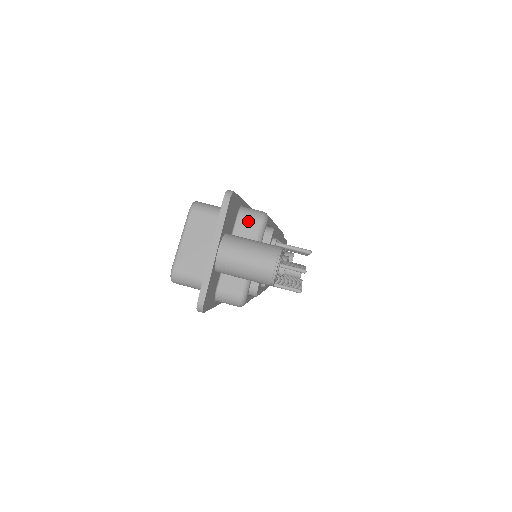
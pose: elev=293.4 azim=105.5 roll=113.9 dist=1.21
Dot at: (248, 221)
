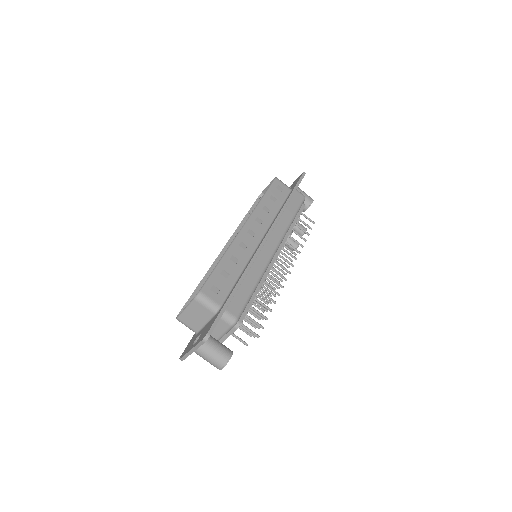
Dot at: (224, 323)
